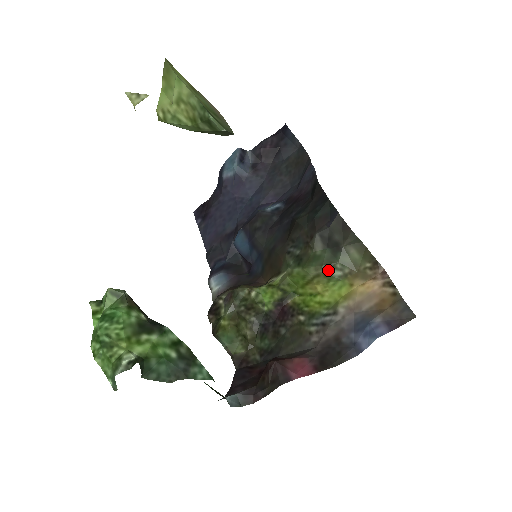
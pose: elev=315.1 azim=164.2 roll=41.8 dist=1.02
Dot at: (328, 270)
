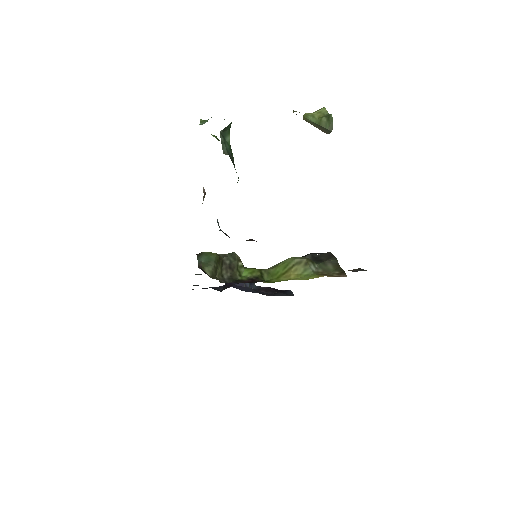
Dot at: (309, 262)
